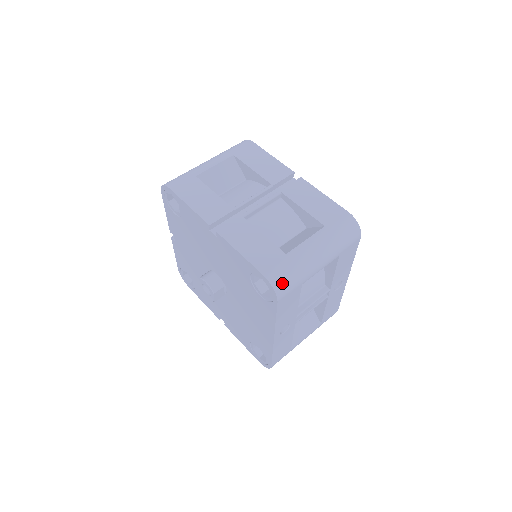
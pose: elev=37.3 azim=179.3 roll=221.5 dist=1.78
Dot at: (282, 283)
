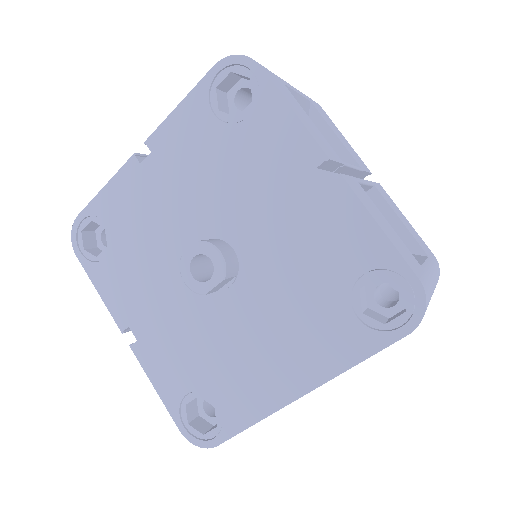
Dot at: (427, 306)
